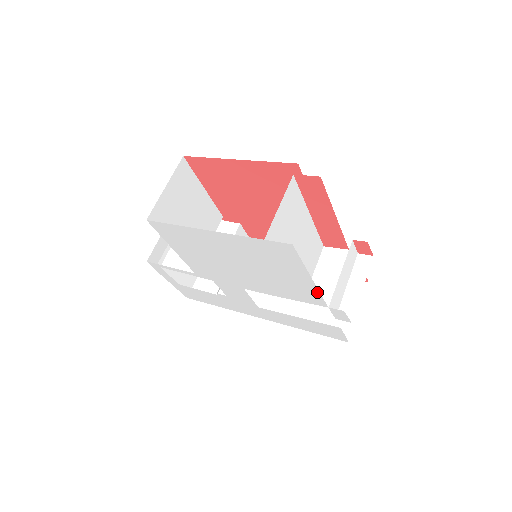
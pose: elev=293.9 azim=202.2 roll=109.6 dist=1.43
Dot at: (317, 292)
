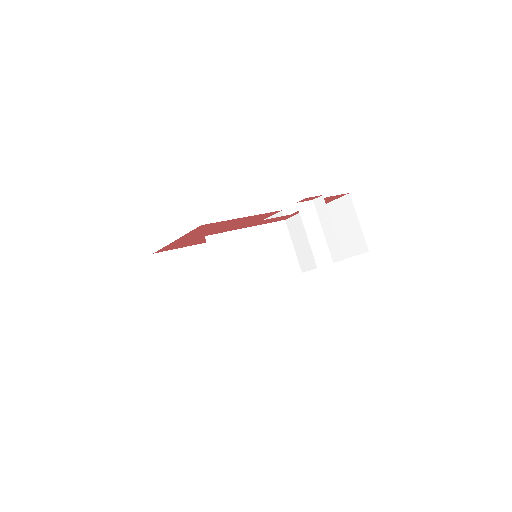
Dot at: occluded
